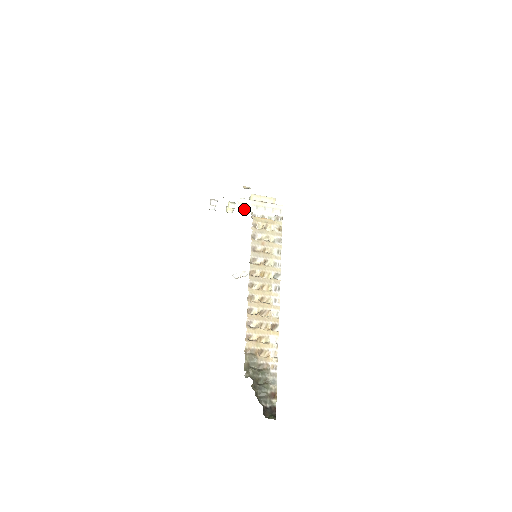
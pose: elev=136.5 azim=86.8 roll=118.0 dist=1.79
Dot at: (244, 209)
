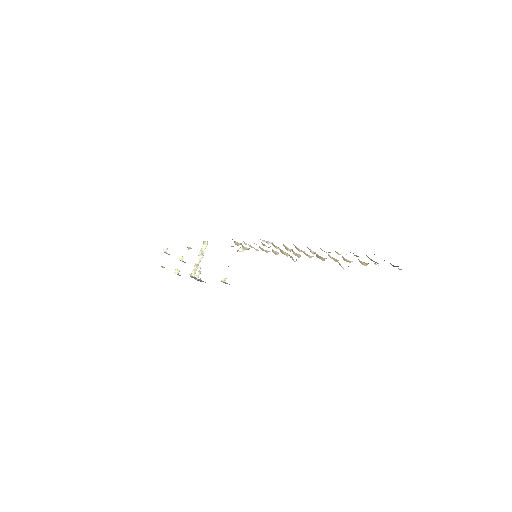
Dot at: occluded
